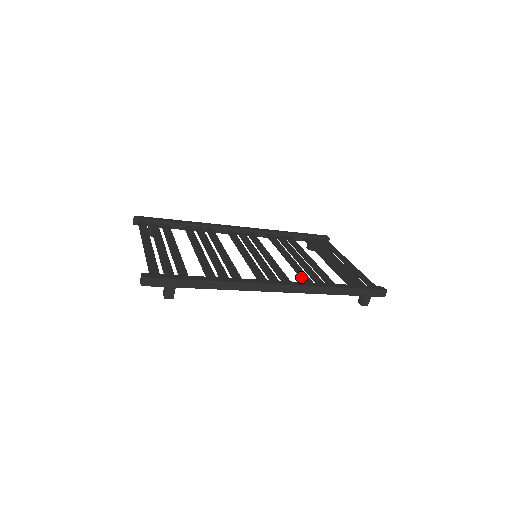
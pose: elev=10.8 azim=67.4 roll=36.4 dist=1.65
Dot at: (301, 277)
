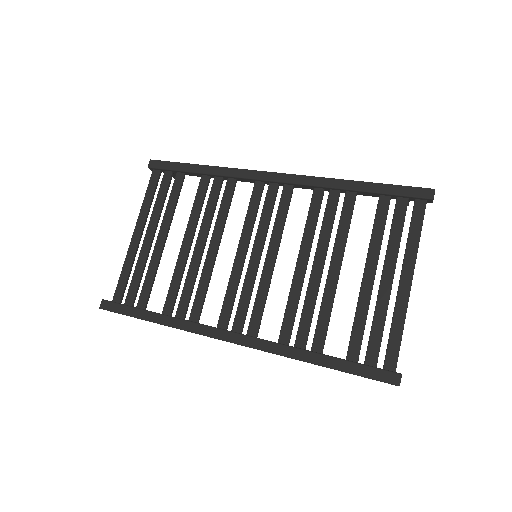
Dot at: occluded
